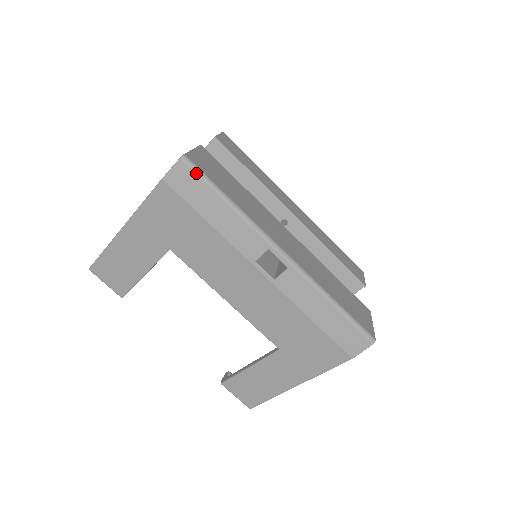
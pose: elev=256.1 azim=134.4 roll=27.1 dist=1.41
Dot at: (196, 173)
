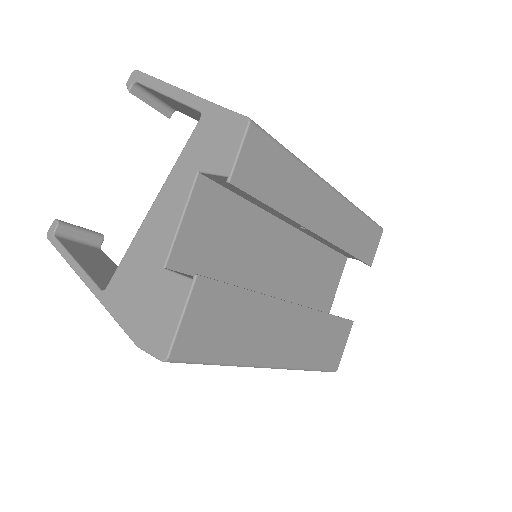
Dot at: occluded
